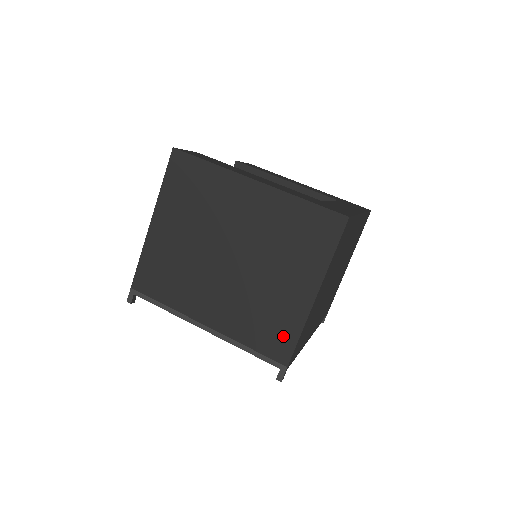
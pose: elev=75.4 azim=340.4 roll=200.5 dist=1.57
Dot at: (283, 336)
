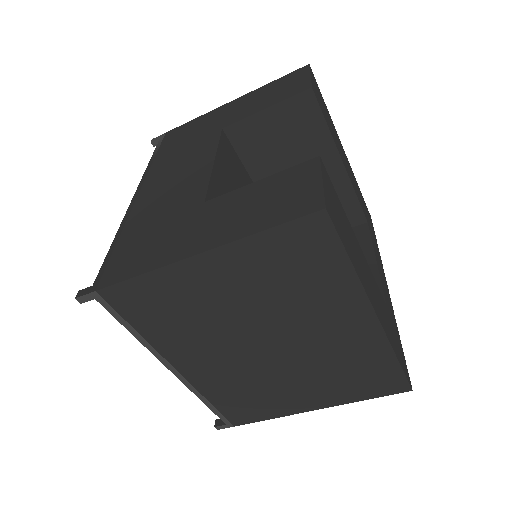
Dot at: (254, 413)
